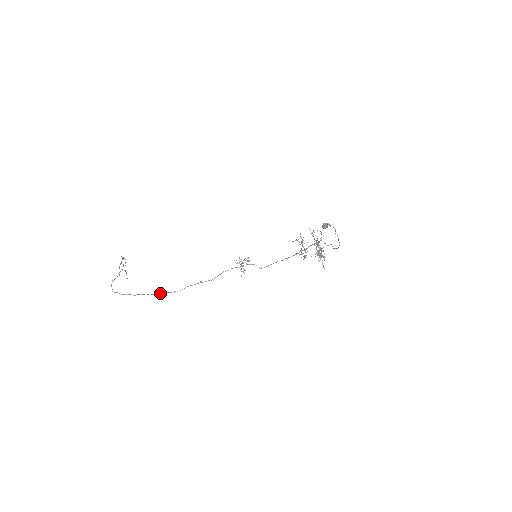
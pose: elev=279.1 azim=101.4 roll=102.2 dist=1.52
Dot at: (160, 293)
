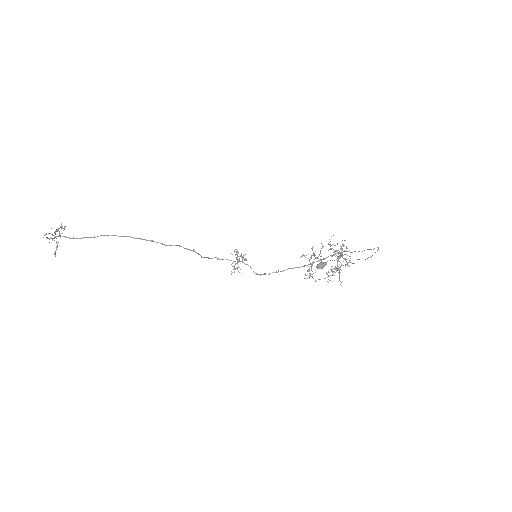
Dot at: occluded
